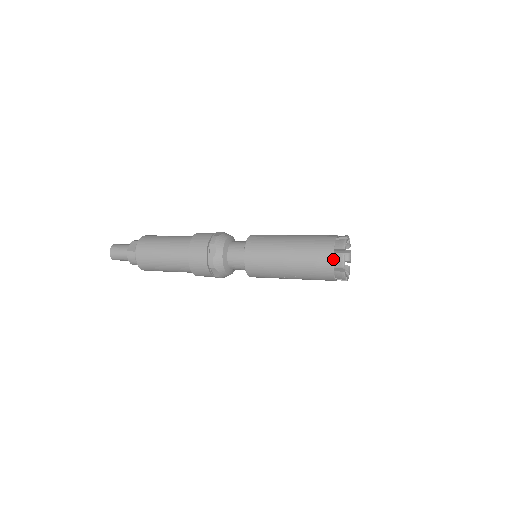
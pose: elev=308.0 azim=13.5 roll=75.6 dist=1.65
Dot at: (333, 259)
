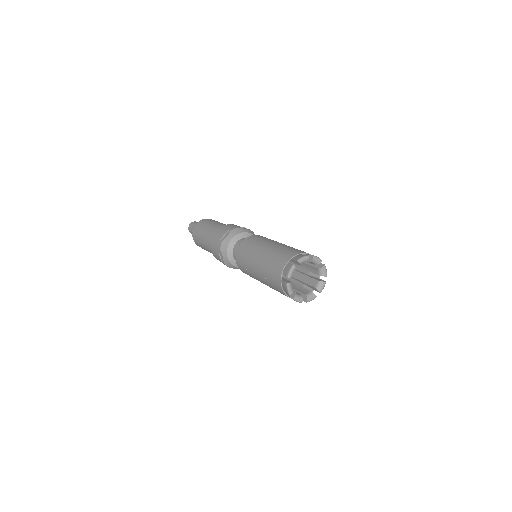
Dot at: (284, 267)
